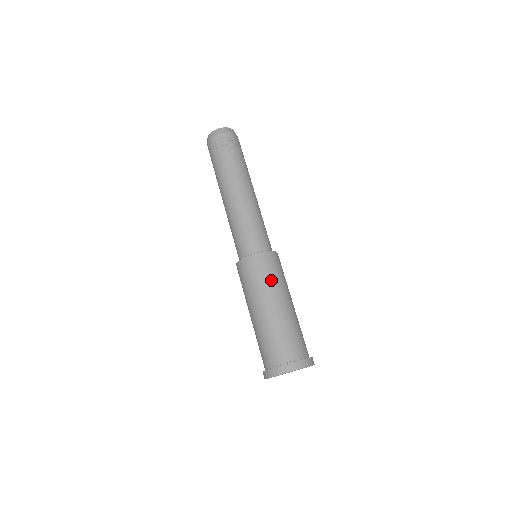
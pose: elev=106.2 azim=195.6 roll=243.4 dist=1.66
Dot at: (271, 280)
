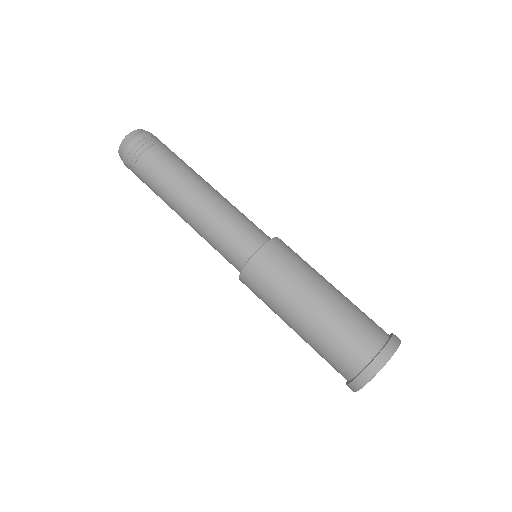
Dot at: (299, 267)
